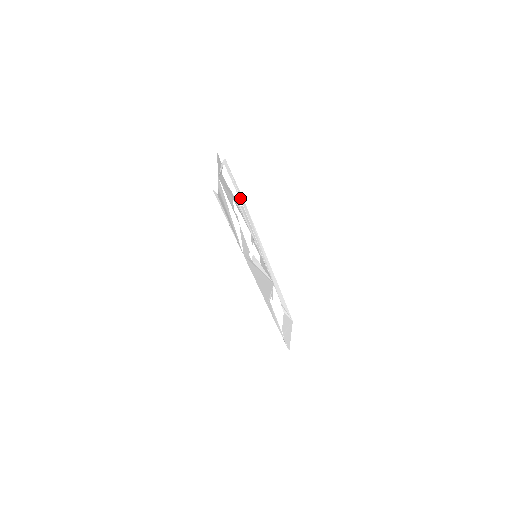
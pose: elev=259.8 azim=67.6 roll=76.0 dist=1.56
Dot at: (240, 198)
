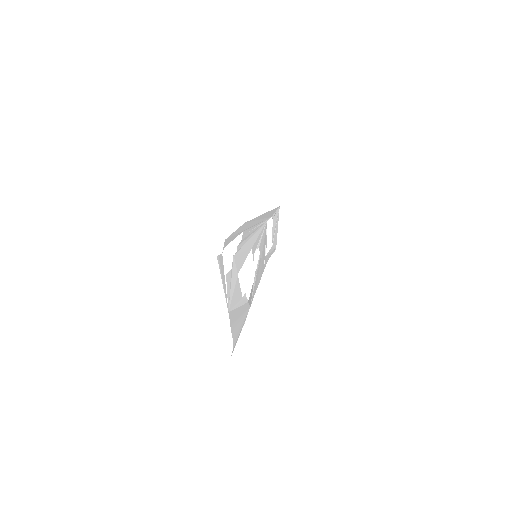
Dot at: (240, 232)
